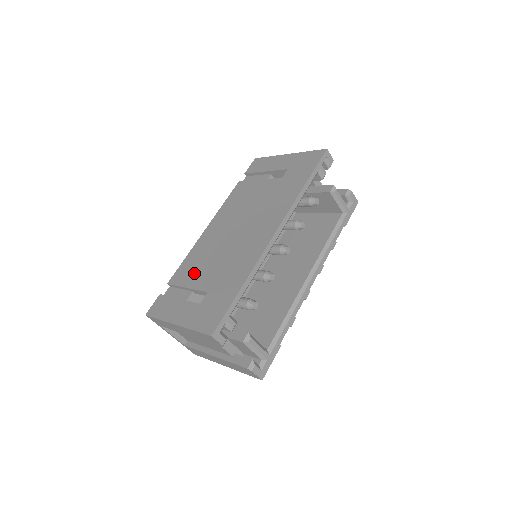
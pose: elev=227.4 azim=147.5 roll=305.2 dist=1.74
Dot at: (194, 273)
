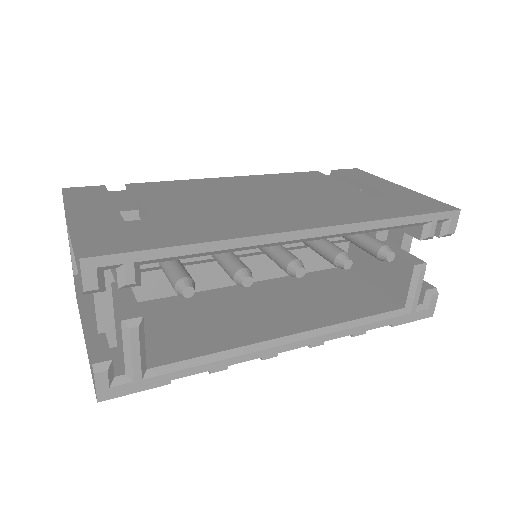
Dot at: (164, 195)
